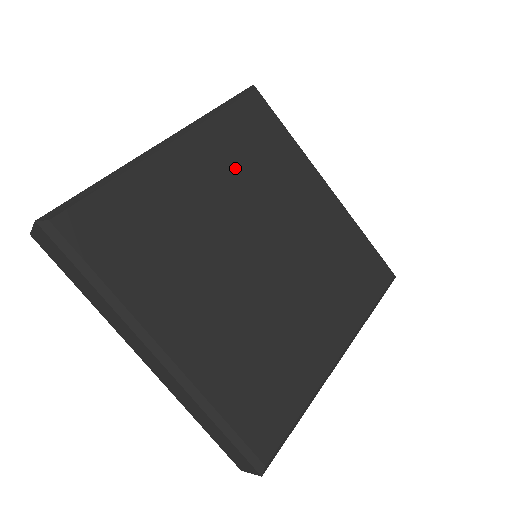
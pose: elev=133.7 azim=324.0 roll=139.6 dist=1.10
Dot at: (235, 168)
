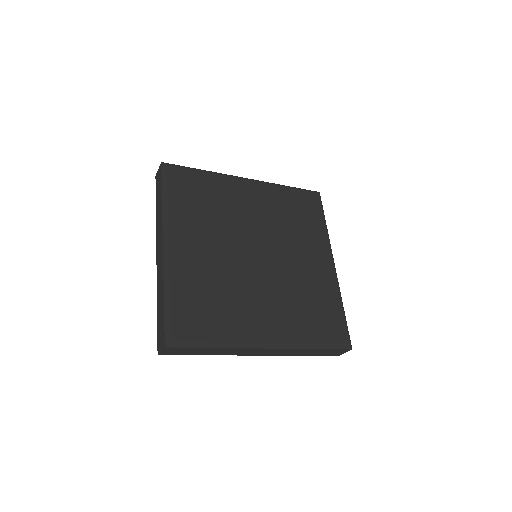
Dot at: (276, 211)
